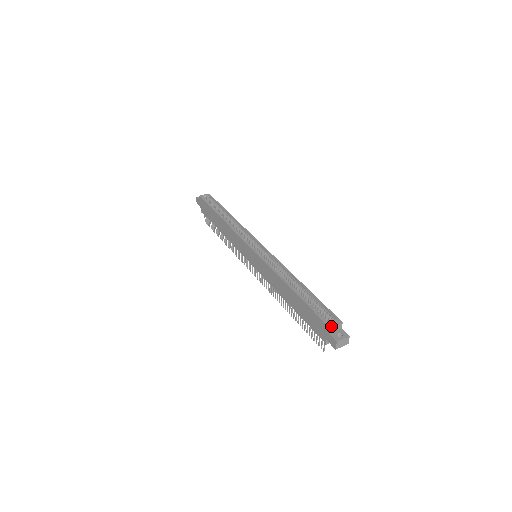
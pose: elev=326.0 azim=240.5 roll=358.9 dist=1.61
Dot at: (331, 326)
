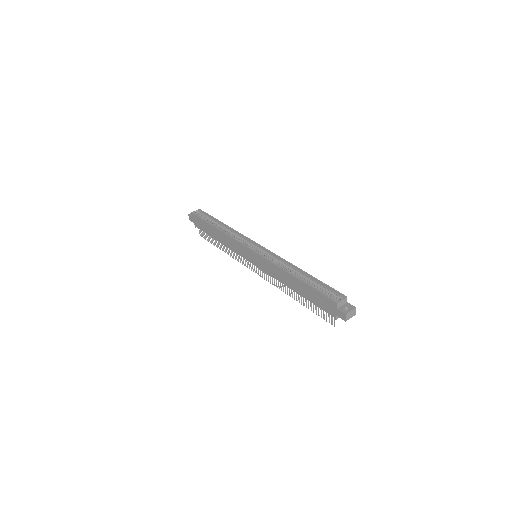
Dot at: (338, 302)
